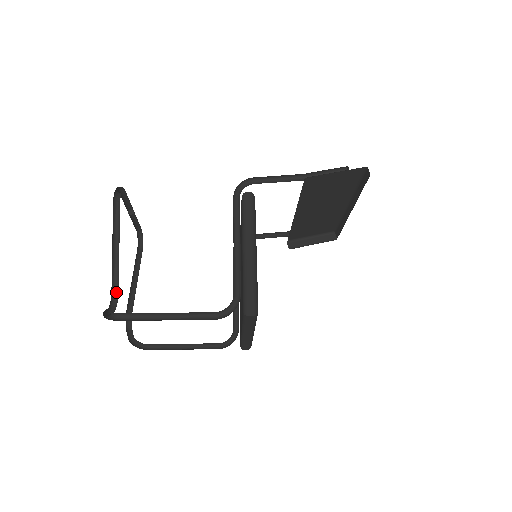
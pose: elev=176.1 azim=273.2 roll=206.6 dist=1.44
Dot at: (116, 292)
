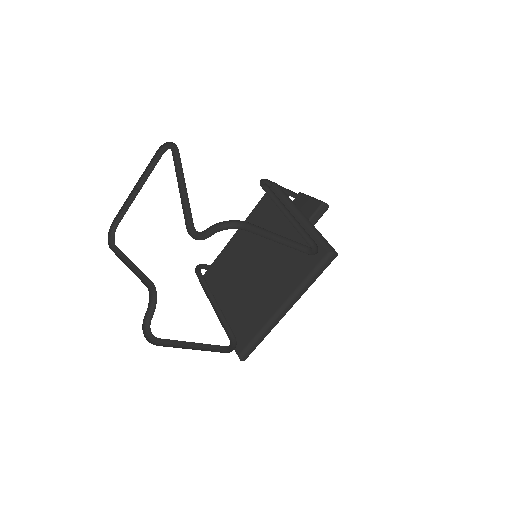
Dot at: (188, 229)
